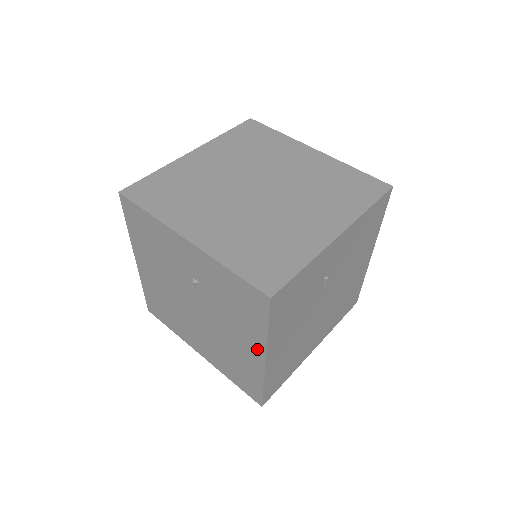
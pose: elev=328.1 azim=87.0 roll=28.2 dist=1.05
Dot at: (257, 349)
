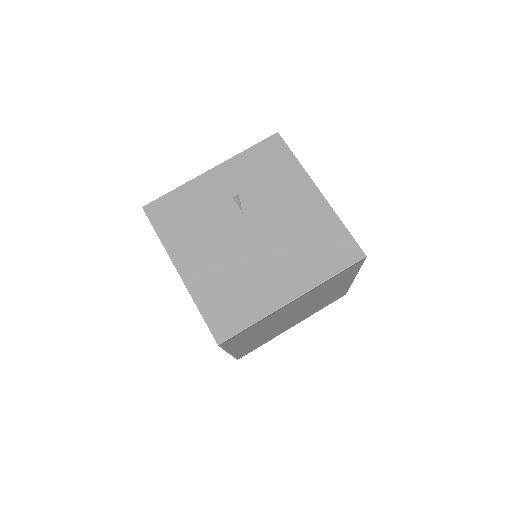
Dot at: (307, 188)
